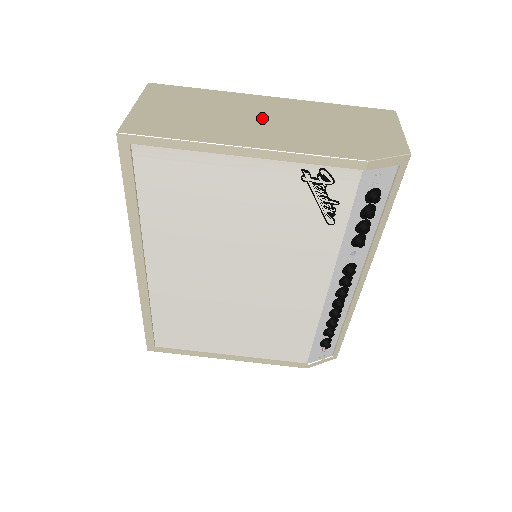
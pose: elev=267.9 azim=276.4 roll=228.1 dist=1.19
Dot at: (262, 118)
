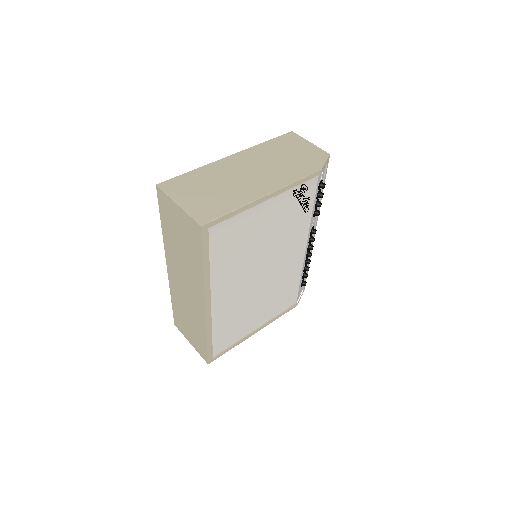
Dot at: (248, 172)
